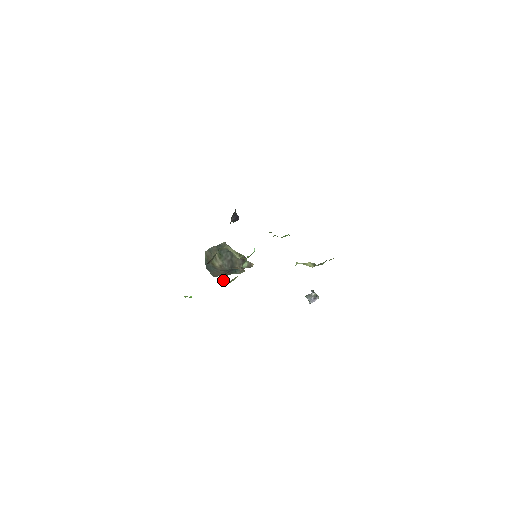
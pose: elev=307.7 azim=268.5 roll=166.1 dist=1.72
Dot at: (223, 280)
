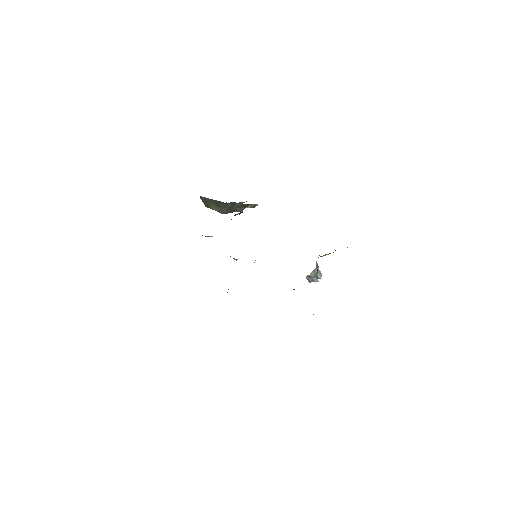
Dot at: occluded
